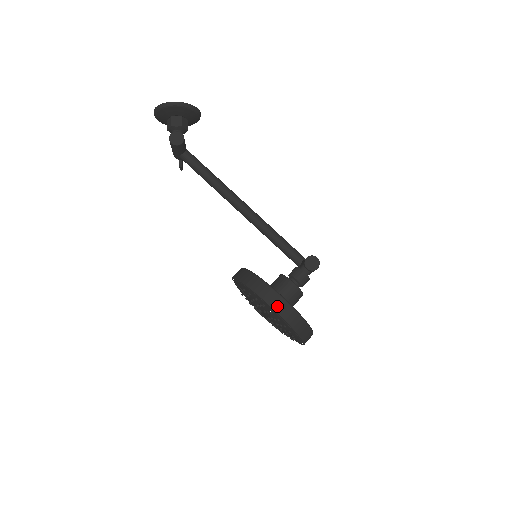
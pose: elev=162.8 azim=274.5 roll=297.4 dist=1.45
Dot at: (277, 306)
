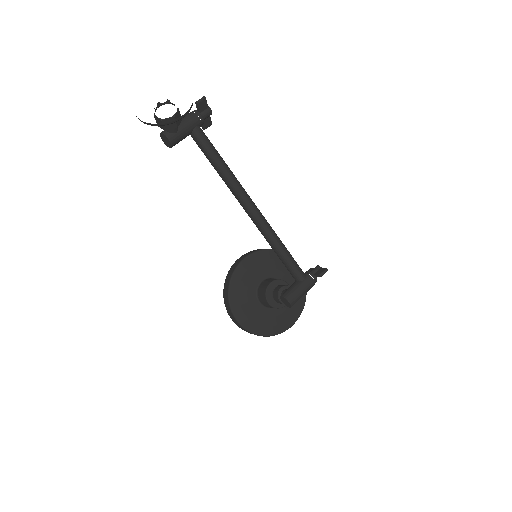
Dot at: (235, 322)
